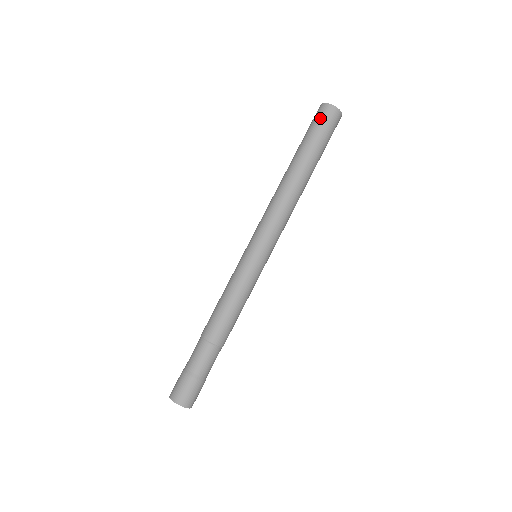
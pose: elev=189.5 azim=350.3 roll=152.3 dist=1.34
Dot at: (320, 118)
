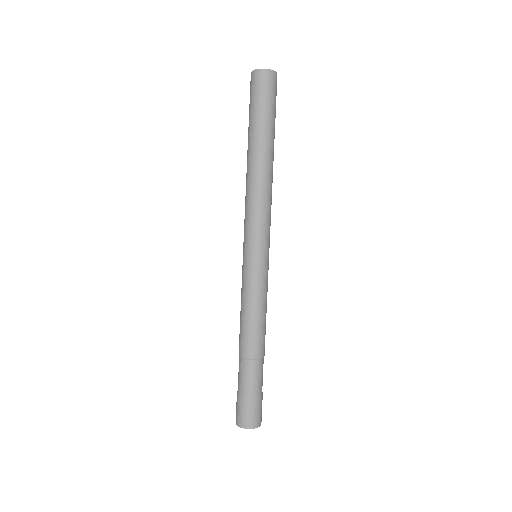
Dot at: (250, 92)
